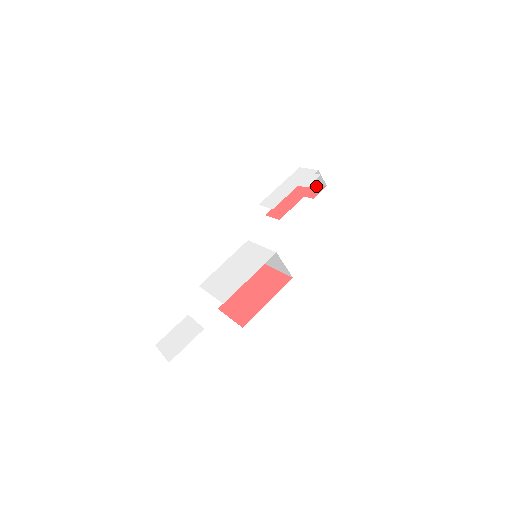
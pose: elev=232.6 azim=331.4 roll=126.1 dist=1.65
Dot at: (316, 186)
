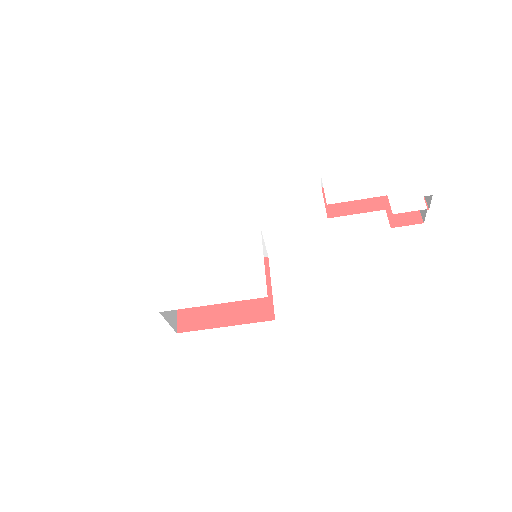
Dot at: occluded
